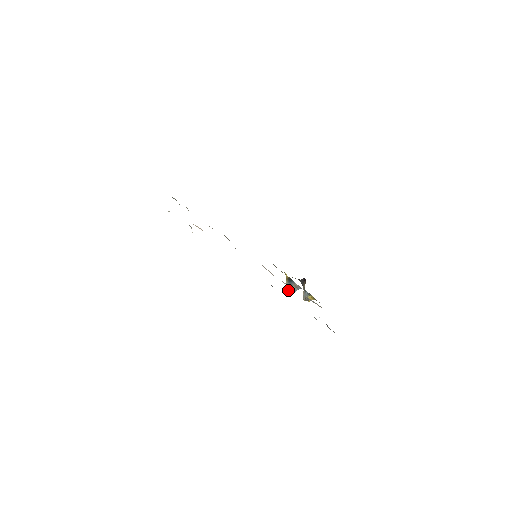
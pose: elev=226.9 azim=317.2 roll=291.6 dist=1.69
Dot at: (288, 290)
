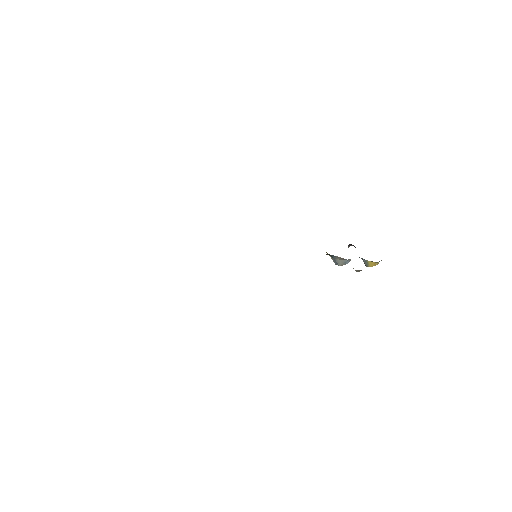
Dot at: (338, 265)
